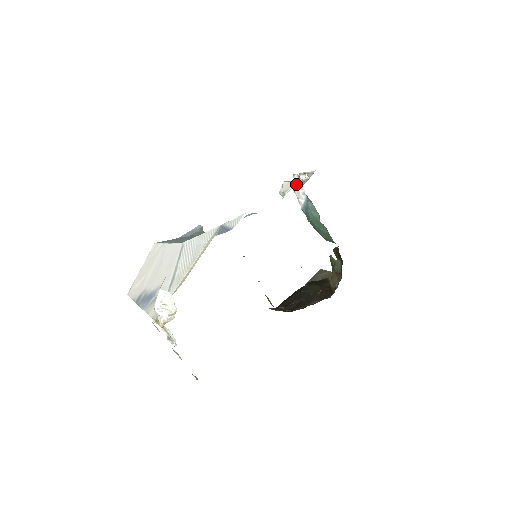
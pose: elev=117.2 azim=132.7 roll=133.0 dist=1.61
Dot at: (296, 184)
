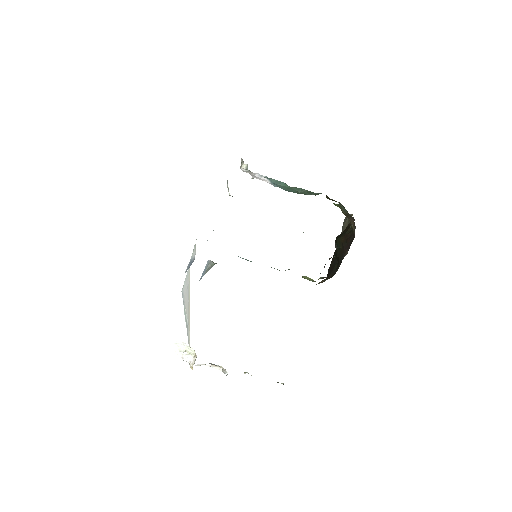
Dot at: occluded
